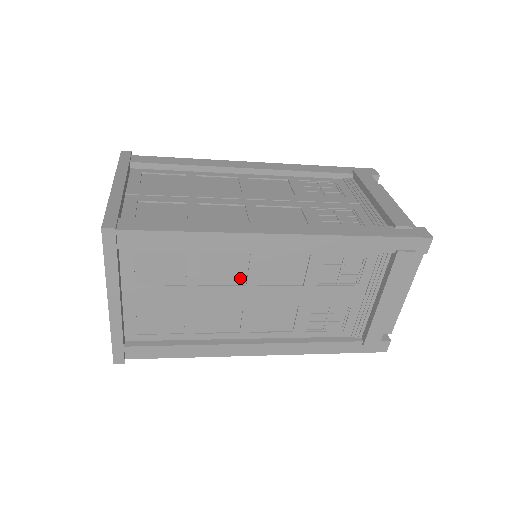
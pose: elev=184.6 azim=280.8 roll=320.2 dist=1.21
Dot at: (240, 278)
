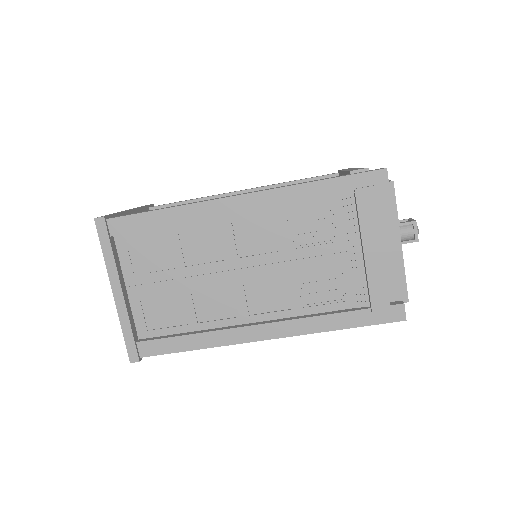
Dot at: (220, 253)
